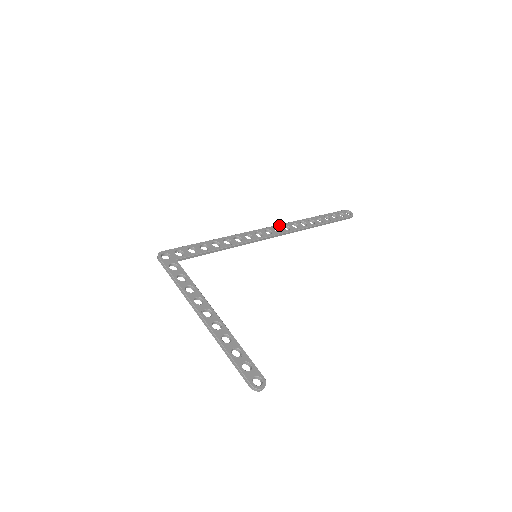
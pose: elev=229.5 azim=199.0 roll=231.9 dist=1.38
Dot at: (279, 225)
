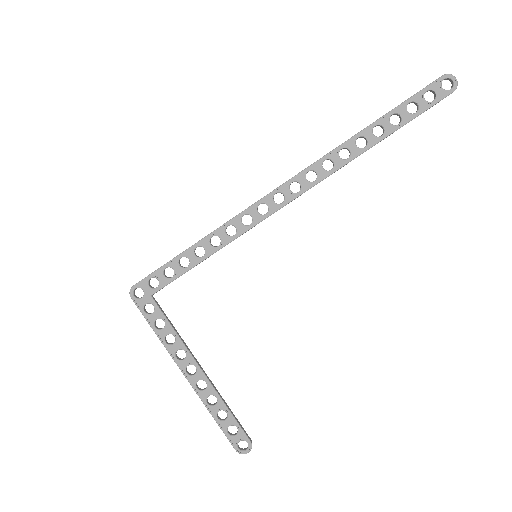
Dot at: (299, 174)
